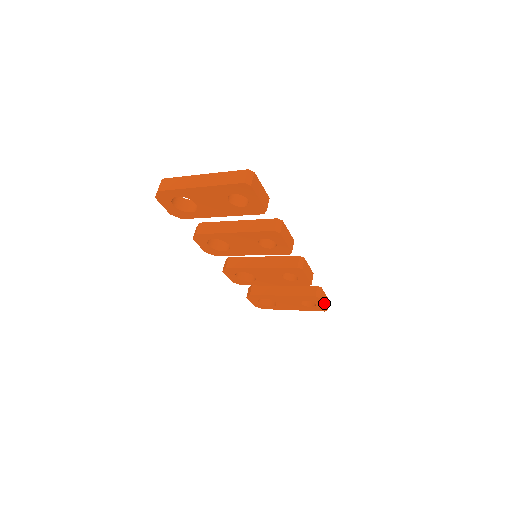
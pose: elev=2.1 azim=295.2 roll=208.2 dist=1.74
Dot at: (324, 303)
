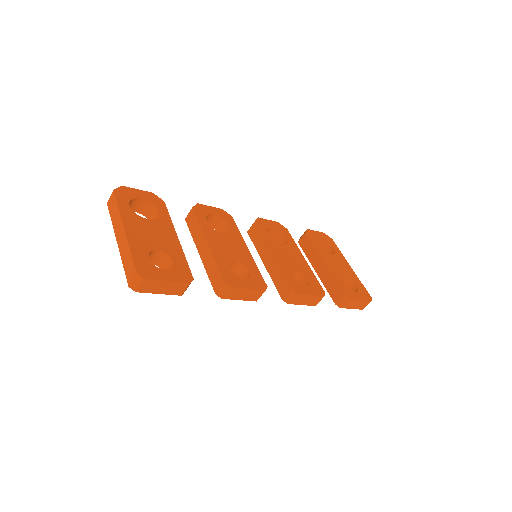
Dot at: (354, 307)
